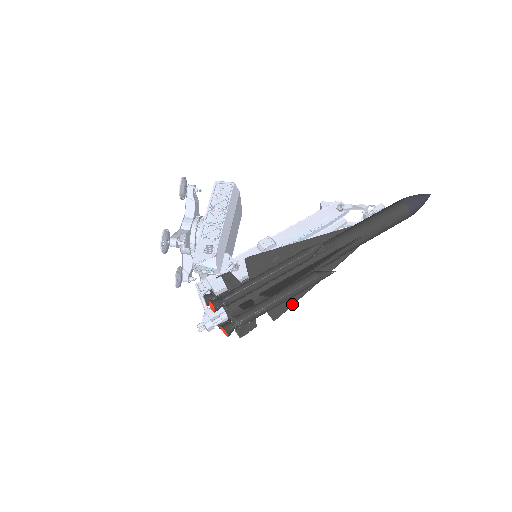
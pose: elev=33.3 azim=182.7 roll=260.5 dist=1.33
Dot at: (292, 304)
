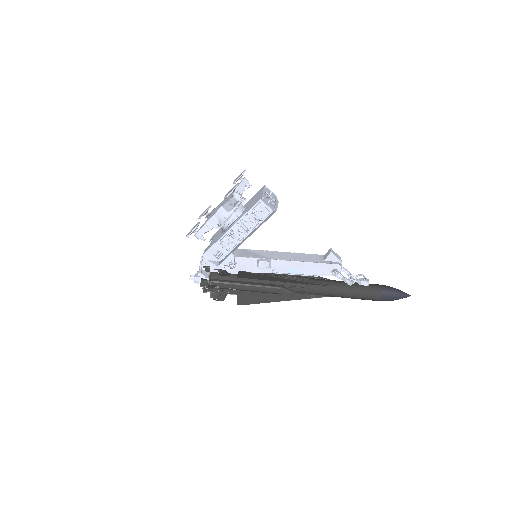
Dot at: occluded
